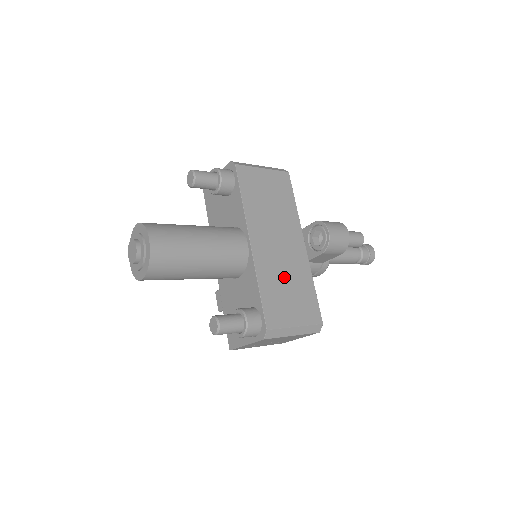
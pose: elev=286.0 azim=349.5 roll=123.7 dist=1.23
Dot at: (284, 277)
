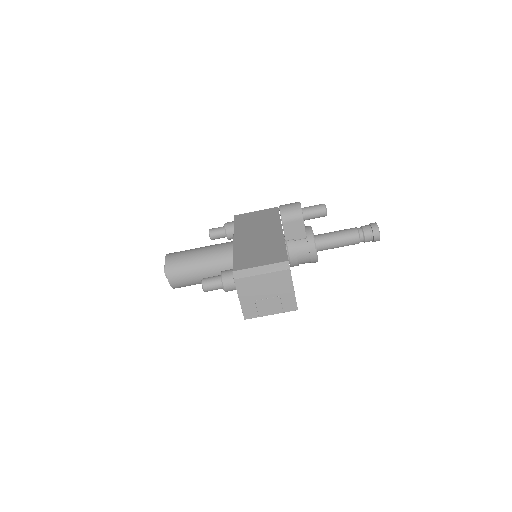
Dot at: (257, 248)
